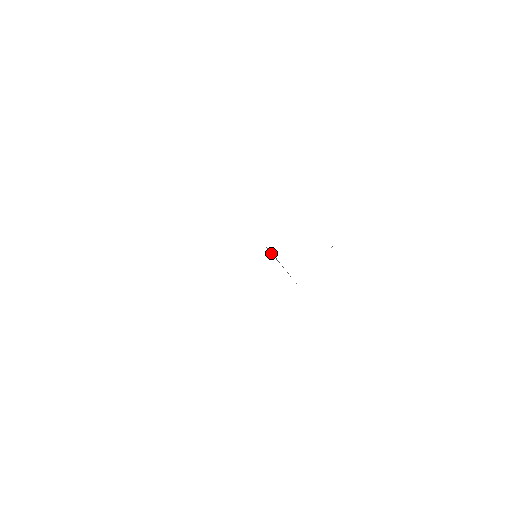
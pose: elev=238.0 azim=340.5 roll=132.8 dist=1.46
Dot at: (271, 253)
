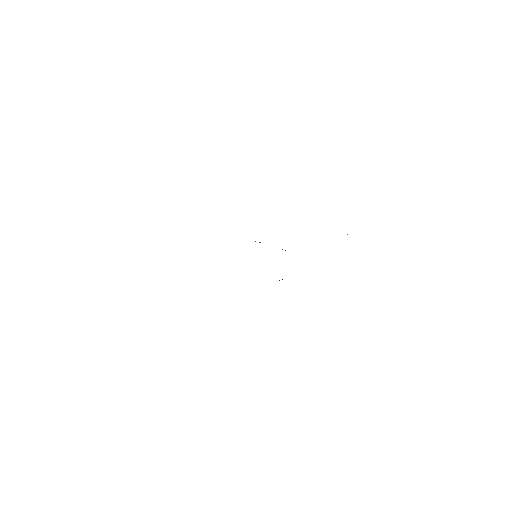
Dot at: occluded
